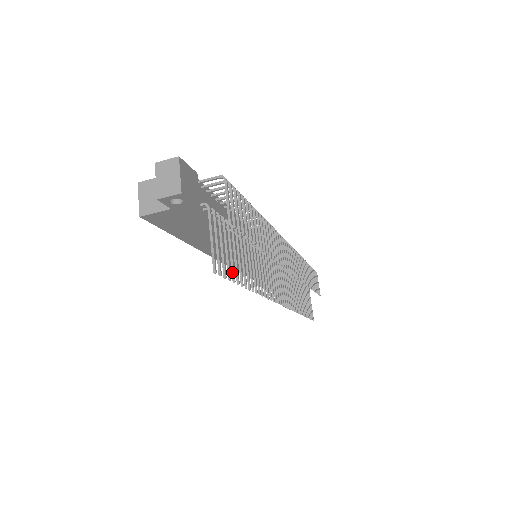
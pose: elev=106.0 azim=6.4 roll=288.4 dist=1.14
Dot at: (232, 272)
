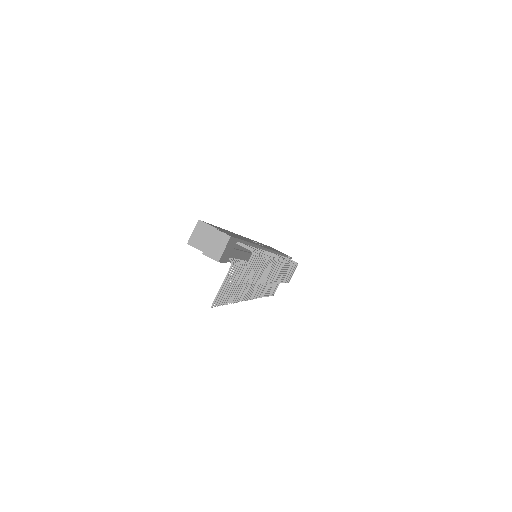
Dot at: (225, 299)
